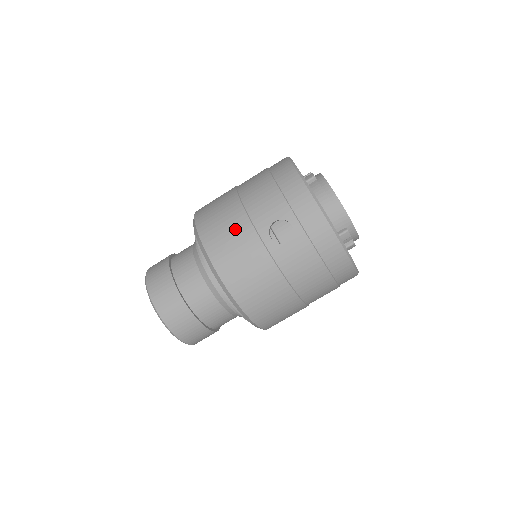
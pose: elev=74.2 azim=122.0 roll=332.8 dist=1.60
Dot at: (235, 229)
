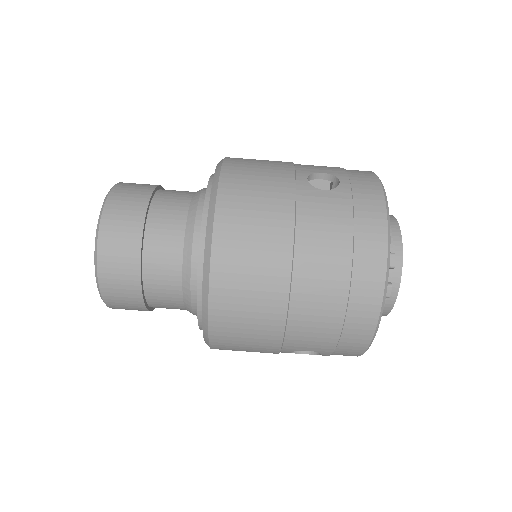
Dot at: (272, 162)
